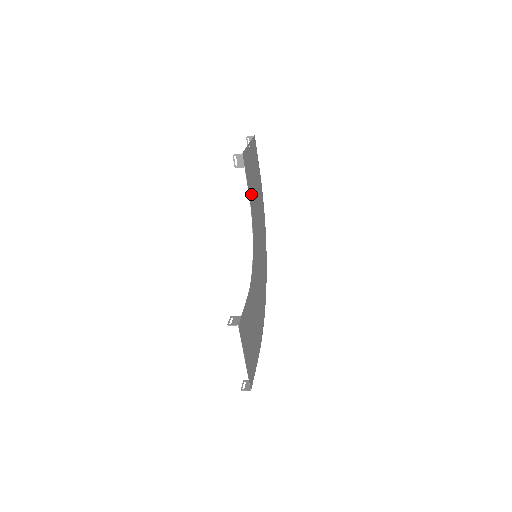
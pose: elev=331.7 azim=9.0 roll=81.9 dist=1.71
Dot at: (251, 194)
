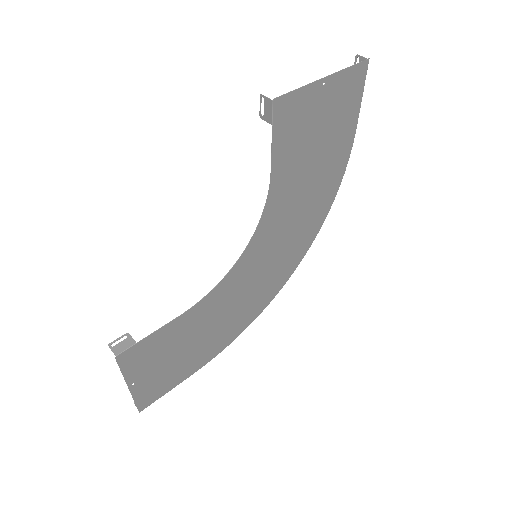
Dot at: (285, 167)
